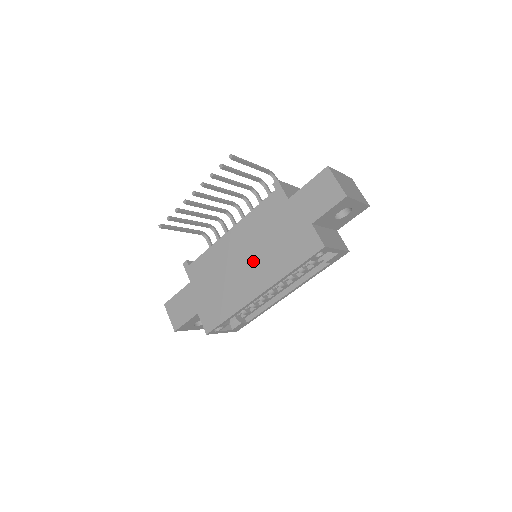
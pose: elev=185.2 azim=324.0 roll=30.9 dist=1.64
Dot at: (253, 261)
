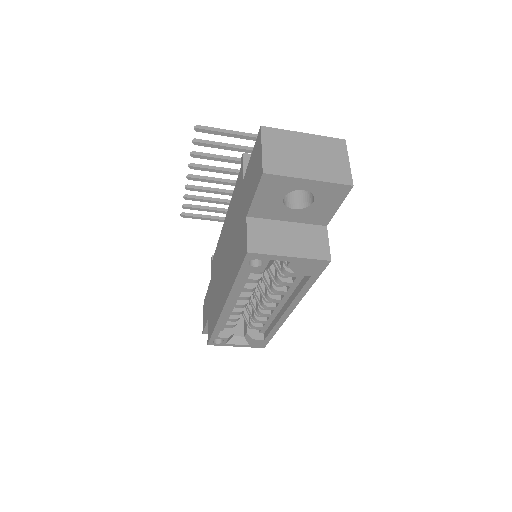
Dot at: (225, 263)
